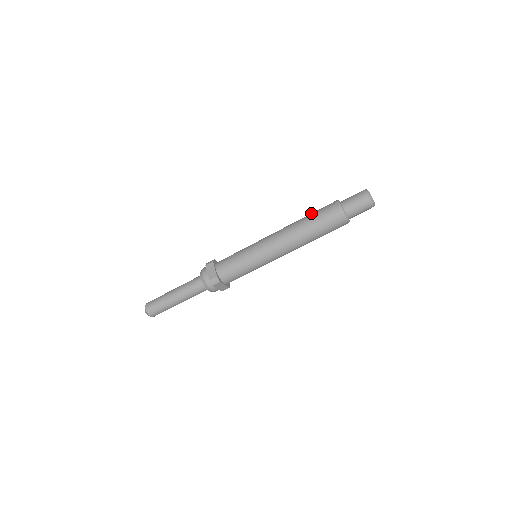
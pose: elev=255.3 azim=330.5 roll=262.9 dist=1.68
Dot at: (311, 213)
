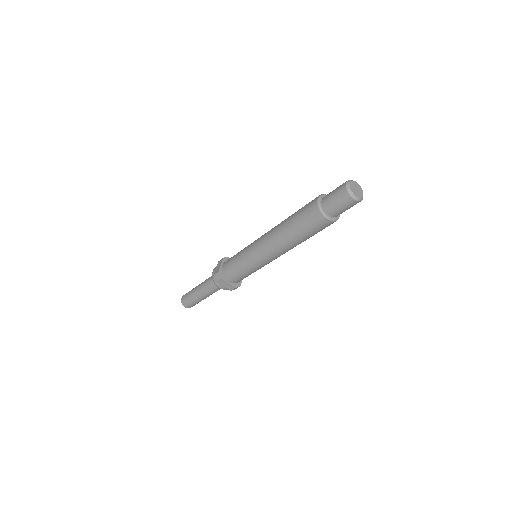
Dot at: occluded
